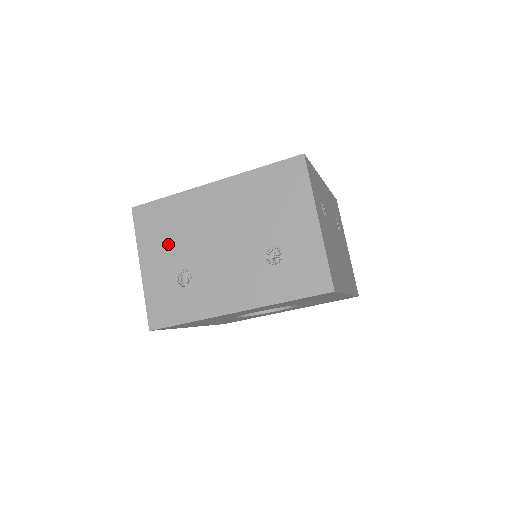
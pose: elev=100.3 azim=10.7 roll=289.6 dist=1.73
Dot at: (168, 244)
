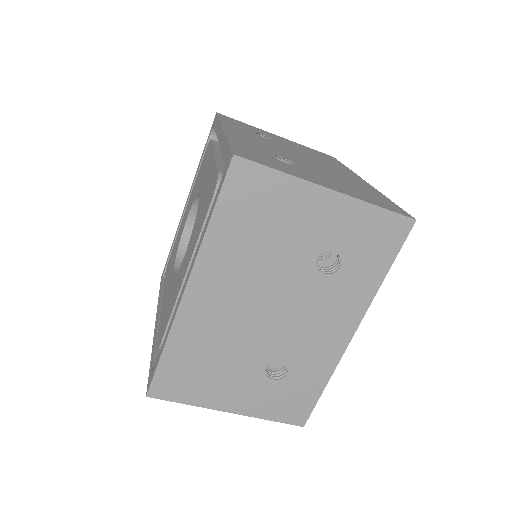
Dot at: (225, 373)
